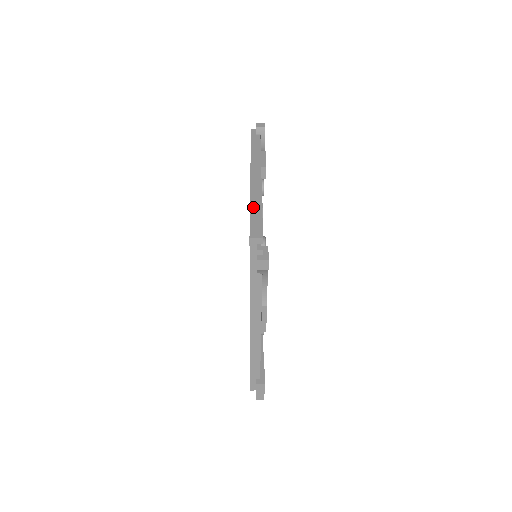
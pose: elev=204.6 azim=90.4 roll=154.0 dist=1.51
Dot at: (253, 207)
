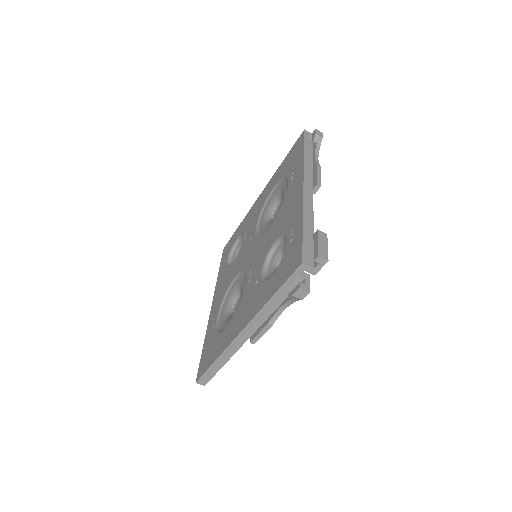
Dot at: occluded
